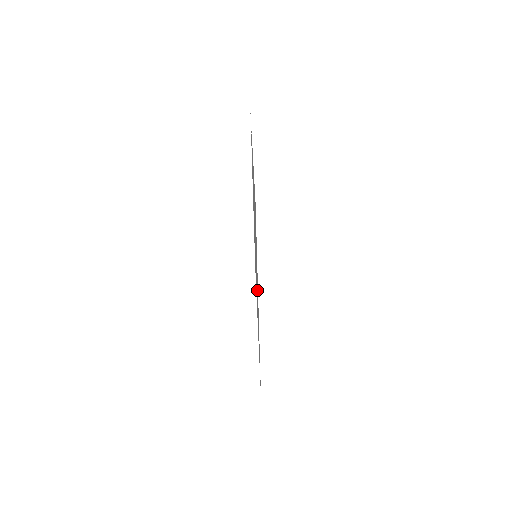
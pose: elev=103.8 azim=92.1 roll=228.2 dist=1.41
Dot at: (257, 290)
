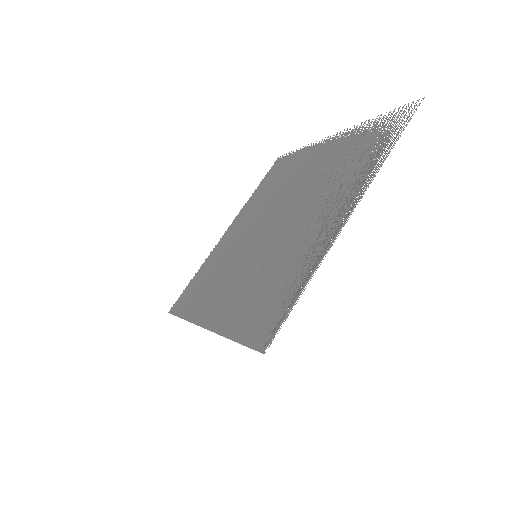
Dot at: (225, 293)
